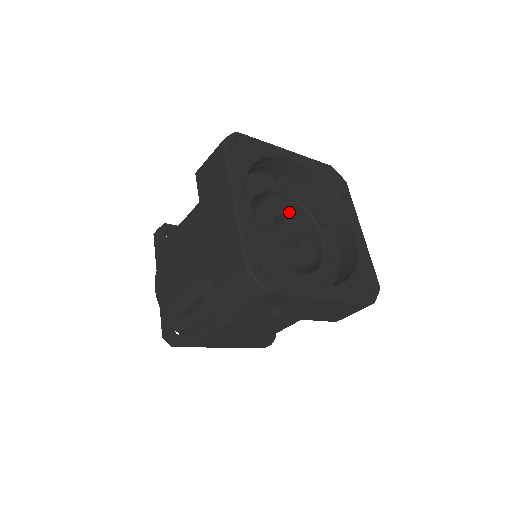
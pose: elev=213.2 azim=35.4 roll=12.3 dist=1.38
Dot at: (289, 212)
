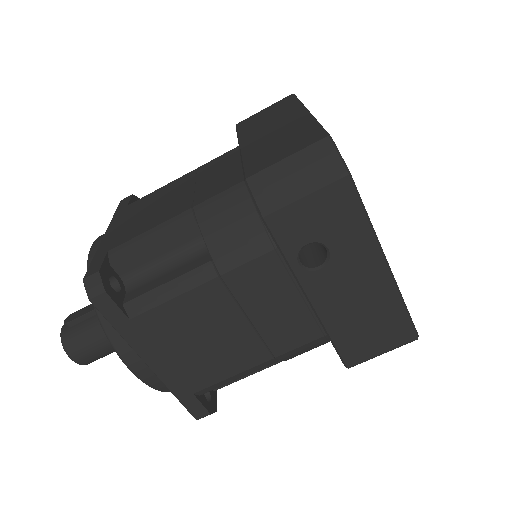
Dot at: occluded
